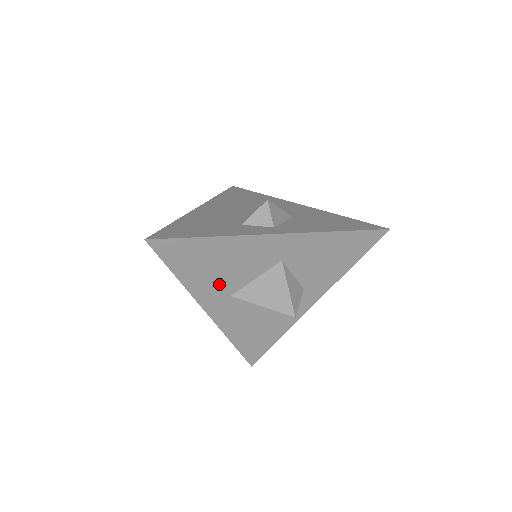
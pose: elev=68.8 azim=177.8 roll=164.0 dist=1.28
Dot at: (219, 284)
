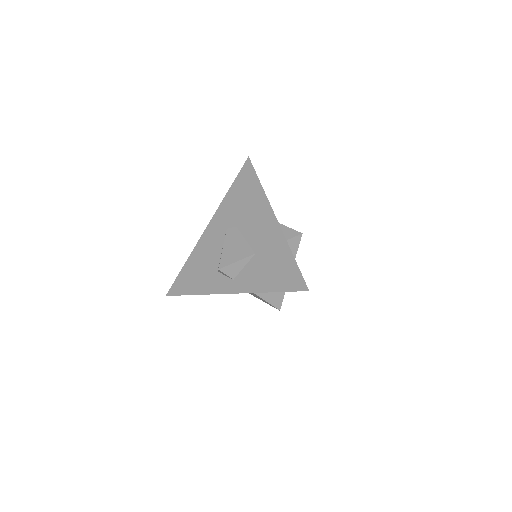
Dot at: occluded
